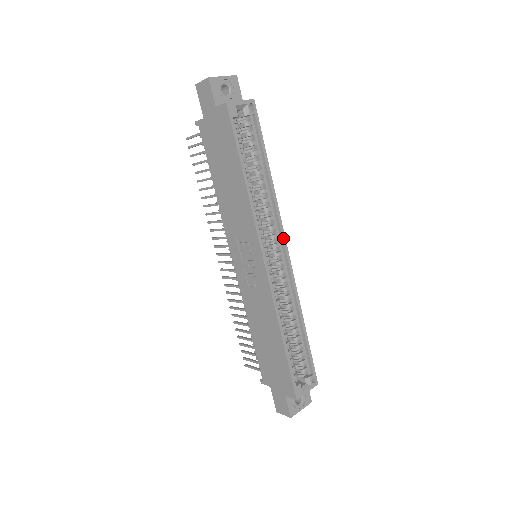
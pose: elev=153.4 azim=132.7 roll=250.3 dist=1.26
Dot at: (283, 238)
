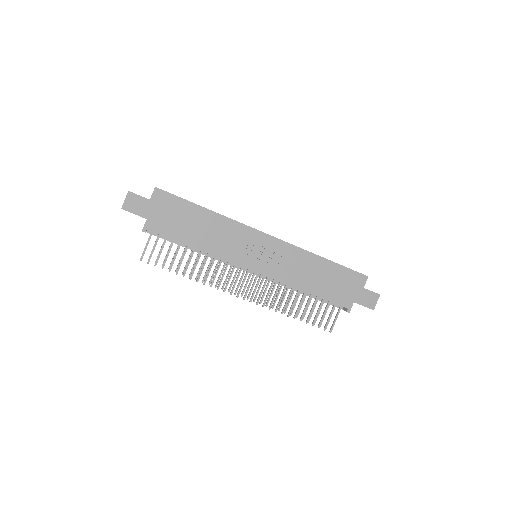
Dot at: occluded
